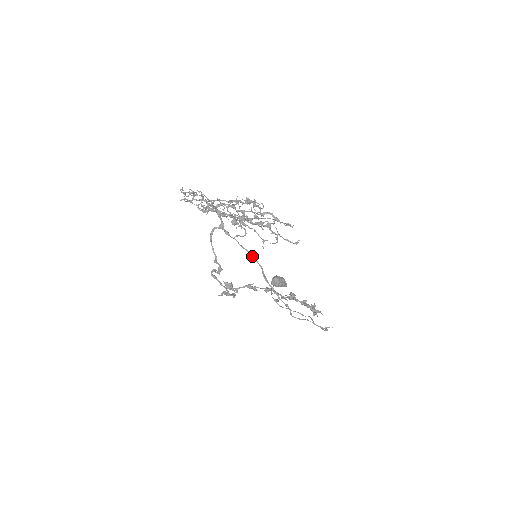
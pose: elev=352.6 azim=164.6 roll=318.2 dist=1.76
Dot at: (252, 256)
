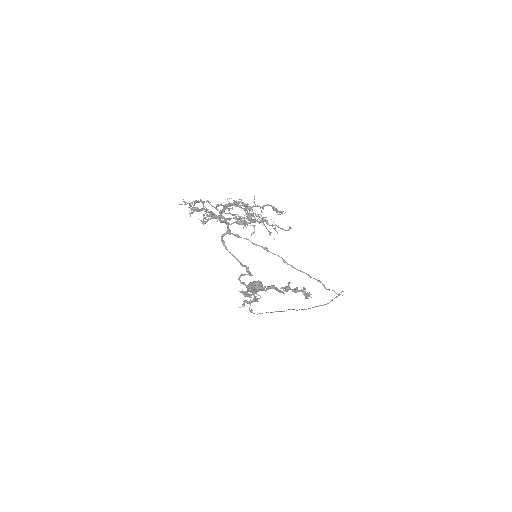
Dot at: (268, 250)
